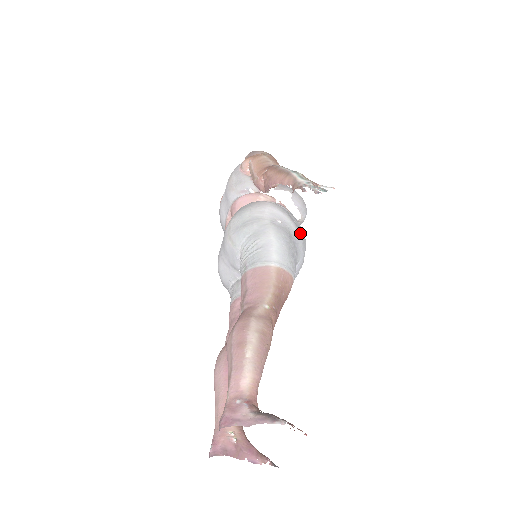
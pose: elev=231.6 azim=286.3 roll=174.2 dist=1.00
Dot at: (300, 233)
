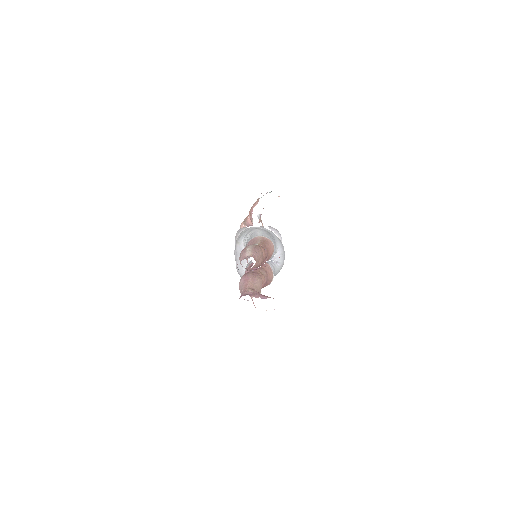
Dot at: occluded
